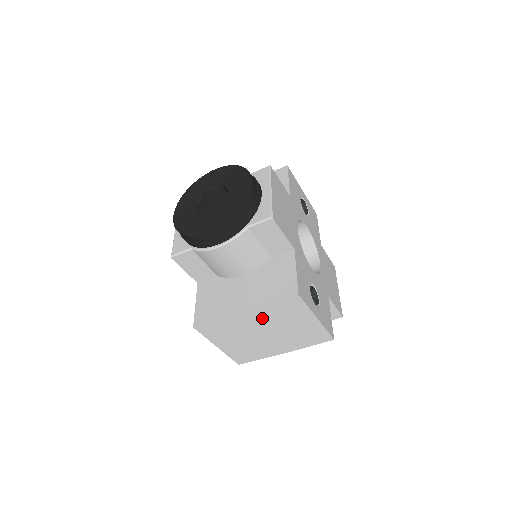
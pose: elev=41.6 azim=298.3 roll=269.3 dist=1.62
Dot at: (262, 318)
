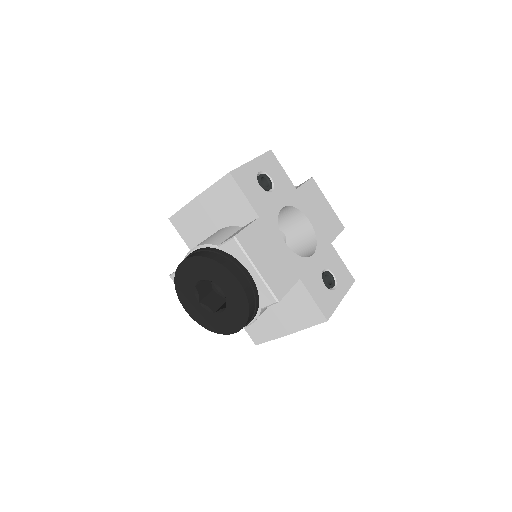
Dot at: occluded
